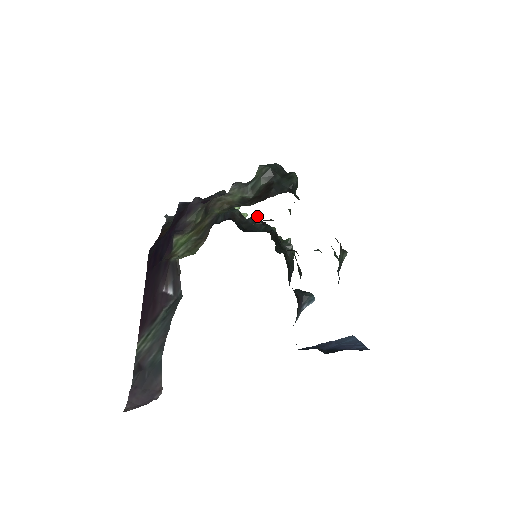
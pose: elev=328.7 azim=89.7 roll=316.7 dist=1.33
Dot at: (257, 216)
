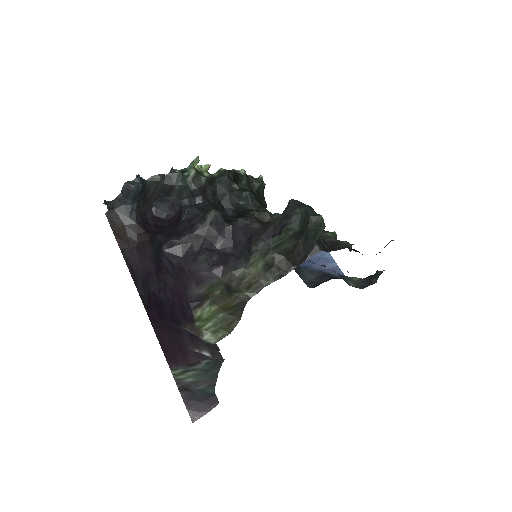
Dot at: (230, 177)
